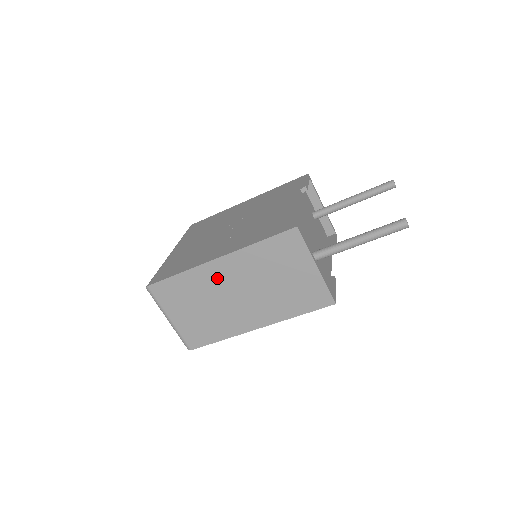
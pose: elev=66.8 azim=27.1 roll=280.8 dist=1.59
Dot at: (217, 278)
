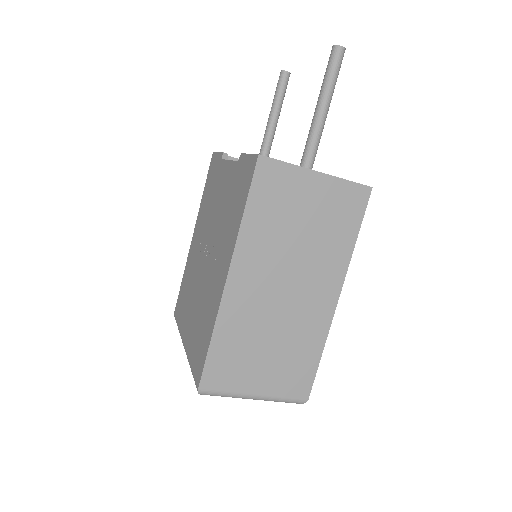
Dot at: (249, 297)
